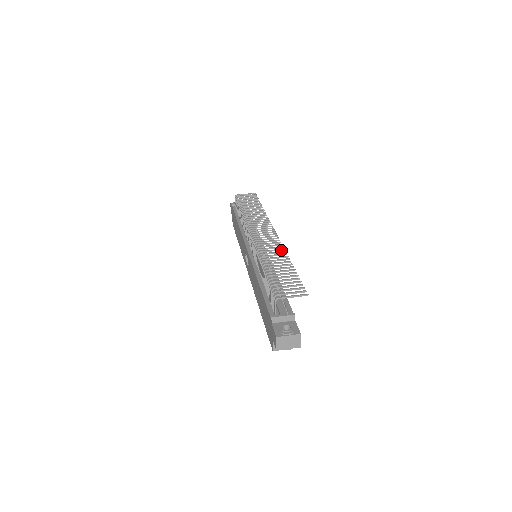
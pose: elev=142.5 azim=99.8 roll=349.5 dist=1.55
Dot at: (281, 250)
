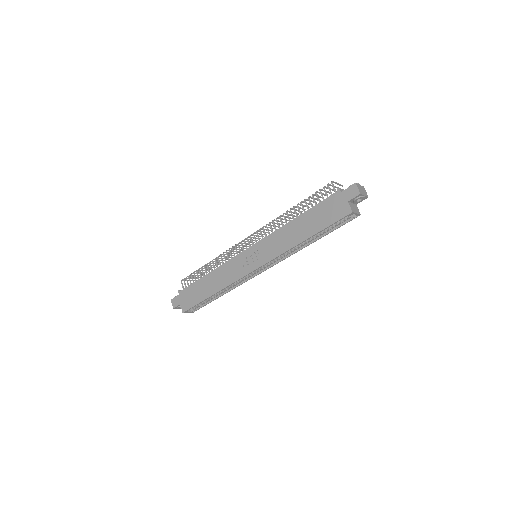
Dot at: (284, 222)
